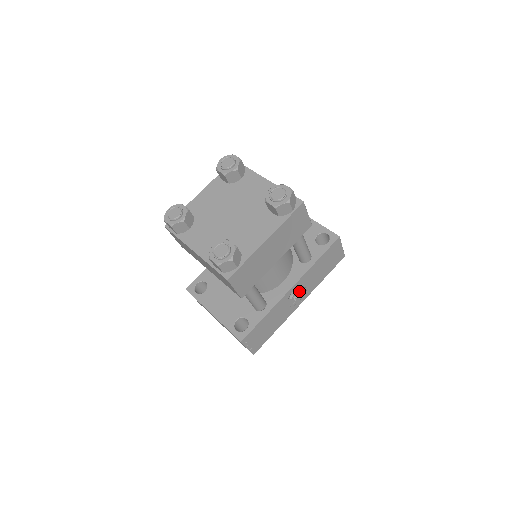
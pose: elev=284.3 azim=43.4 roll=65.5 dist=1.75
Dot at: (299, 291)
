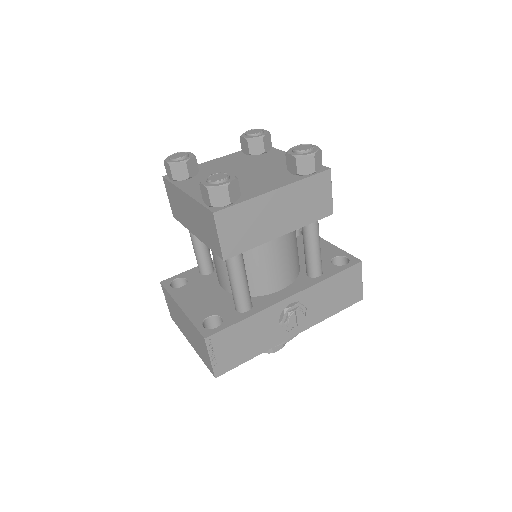
Dot at: (297, 307)
